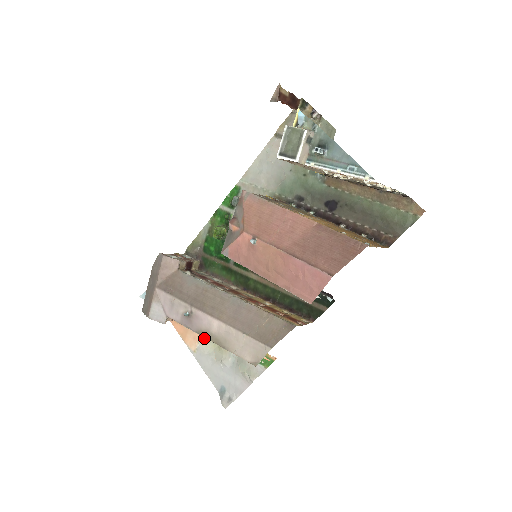
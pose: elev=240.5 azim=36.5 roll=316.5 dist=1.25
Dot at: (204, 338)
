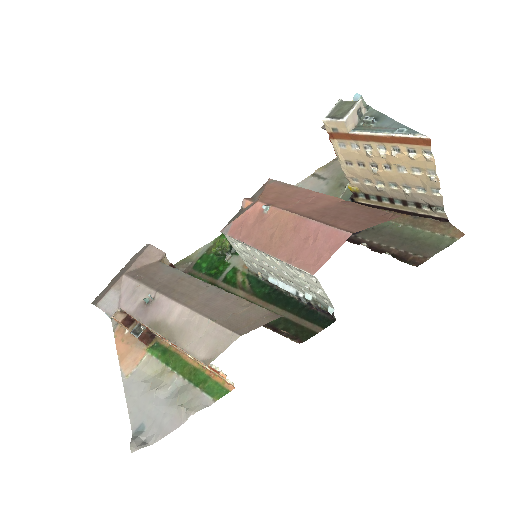
Dot at: (148, 360)
